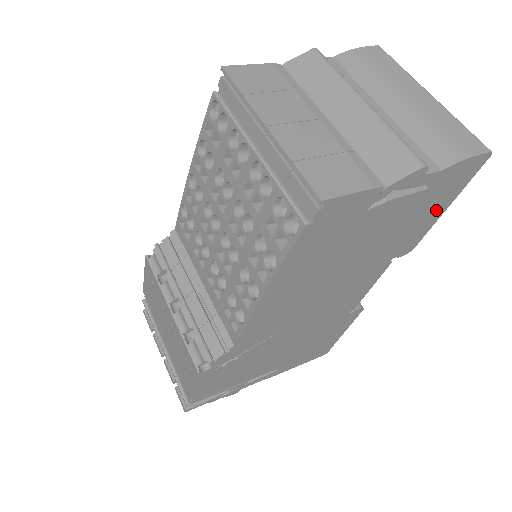
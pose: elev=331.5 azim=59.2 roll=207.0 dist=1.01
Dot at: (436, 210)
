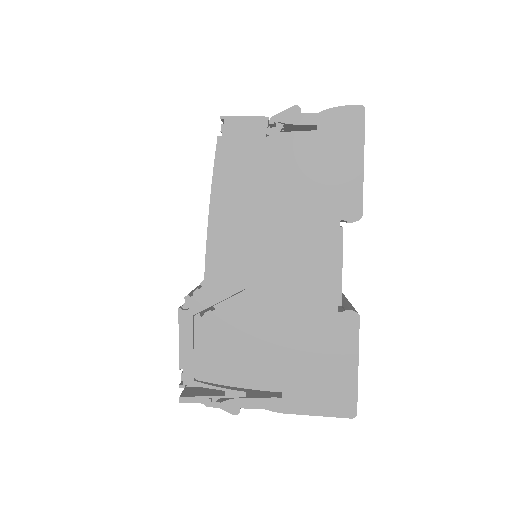
Dot at: (350, 162)
